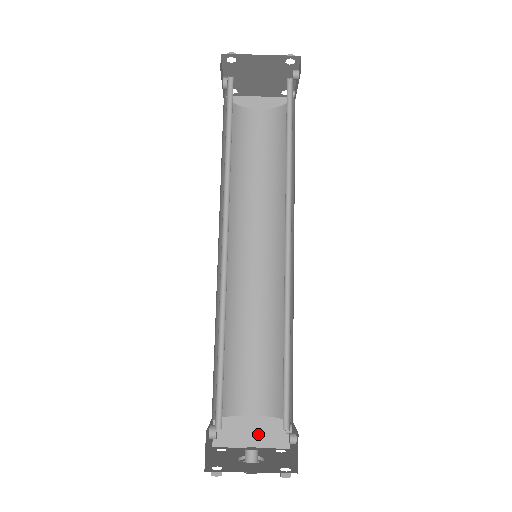
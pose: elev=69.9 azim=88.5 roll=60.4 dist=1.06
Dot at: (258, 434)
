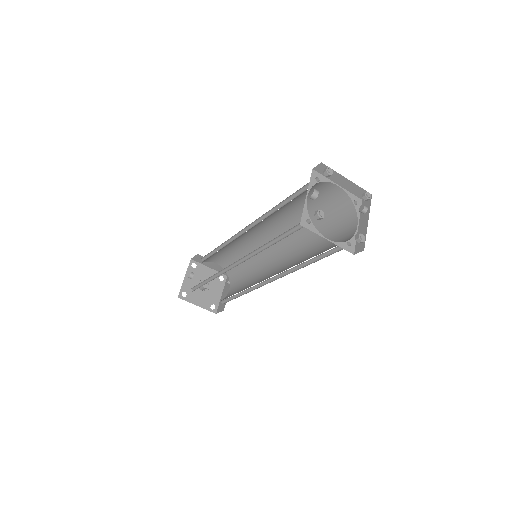
Dot at: (216, 267)
